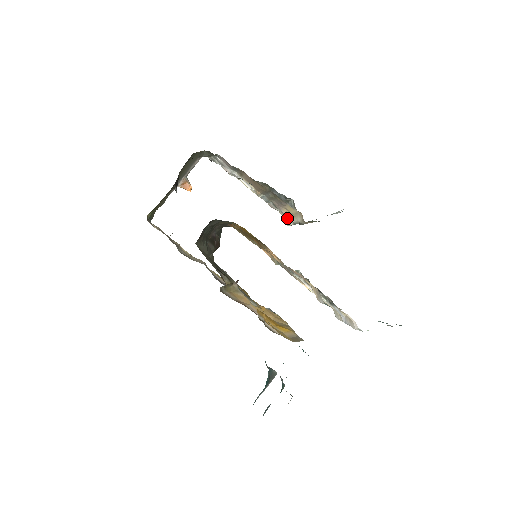
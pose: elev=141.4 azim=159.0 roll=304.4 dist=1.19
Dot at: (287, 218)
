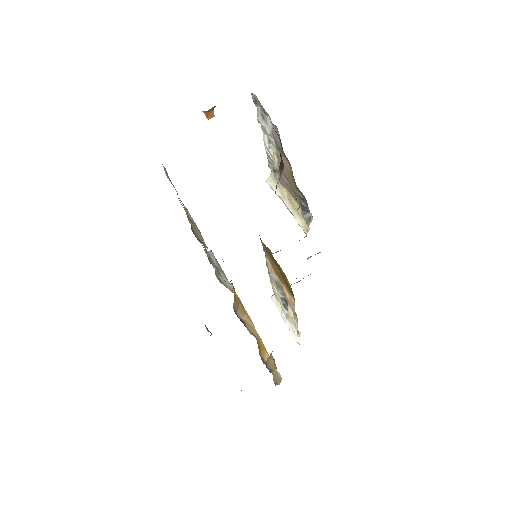
Dot at: occluded
